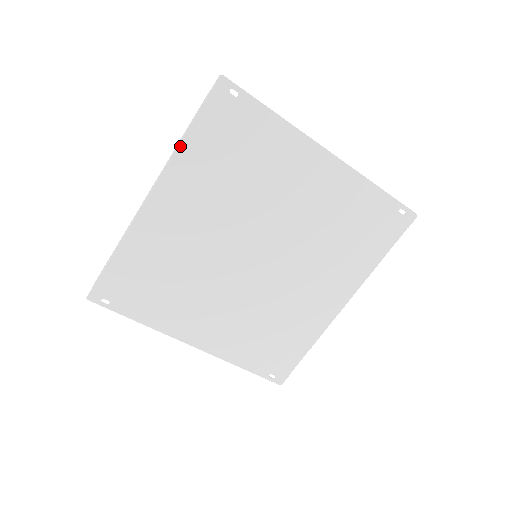
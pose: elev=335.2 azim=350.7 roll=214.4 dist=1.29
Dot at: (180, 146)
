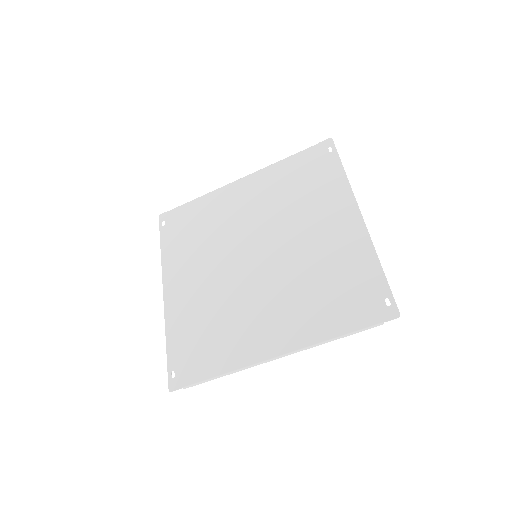
Dot at: (279, 162)
